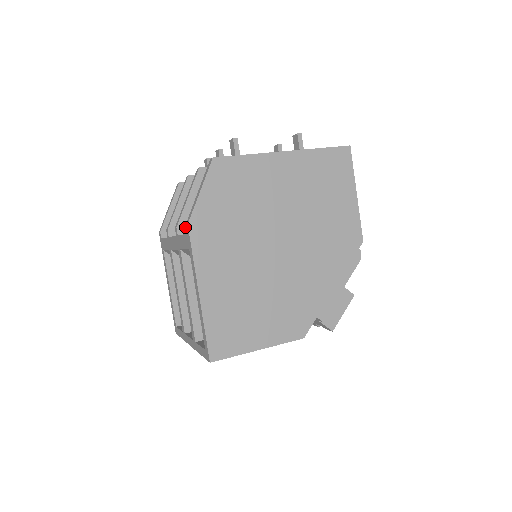
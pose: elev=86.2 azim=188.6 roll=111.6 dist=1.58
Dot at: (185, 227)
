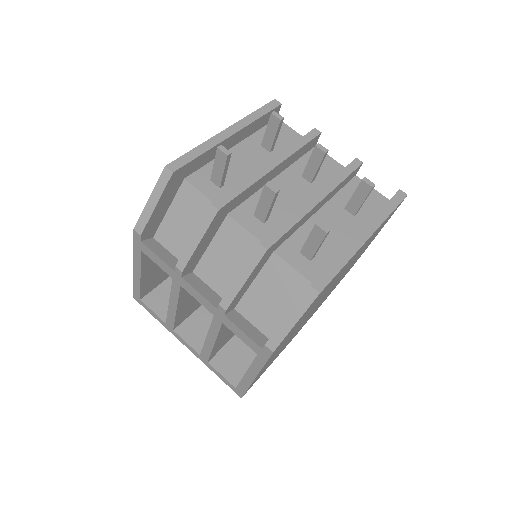
Dot at: (233, 305)
